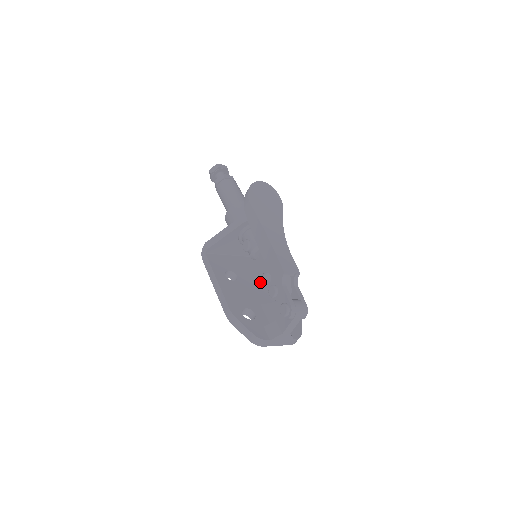
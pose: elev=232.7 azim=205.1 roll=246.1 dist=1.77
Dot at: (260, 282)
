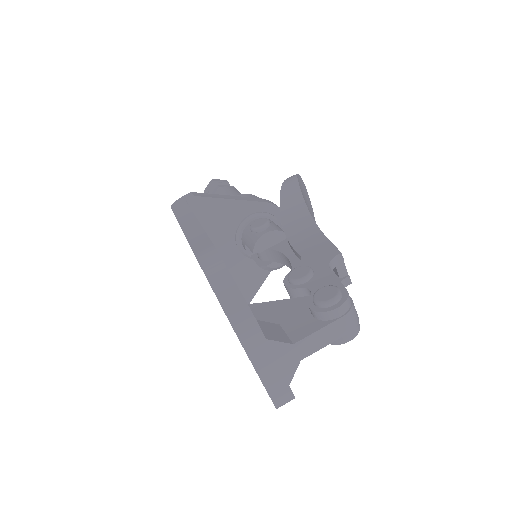
Dot at: occluded
